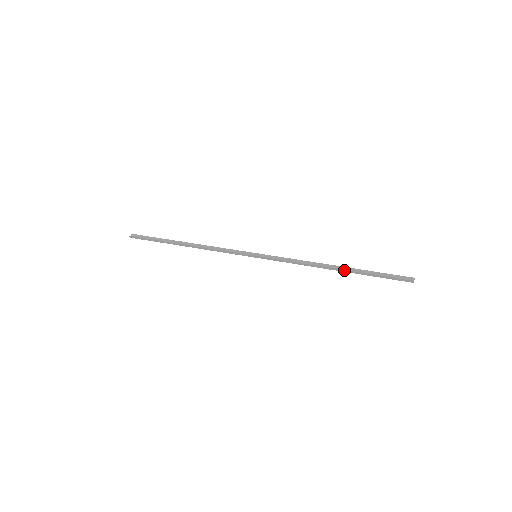
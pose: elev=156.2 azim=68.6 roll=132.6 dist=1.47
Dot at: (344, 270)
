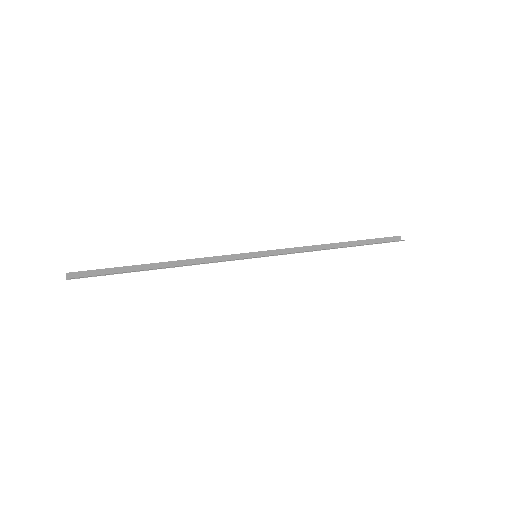
Dot at: occluded
